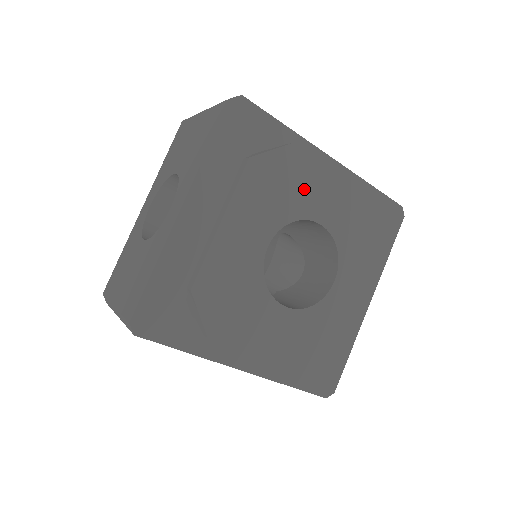
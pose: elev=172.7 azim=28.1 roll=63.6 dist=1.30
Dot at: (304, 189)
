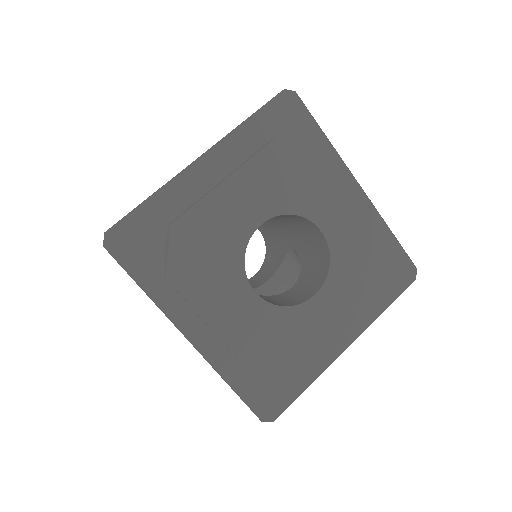
Dot at: (318, 191)
